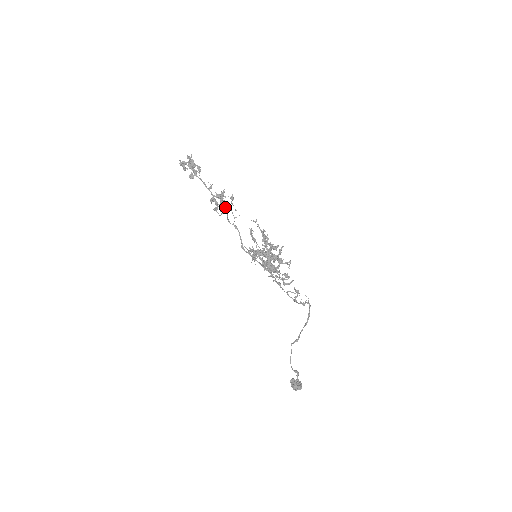
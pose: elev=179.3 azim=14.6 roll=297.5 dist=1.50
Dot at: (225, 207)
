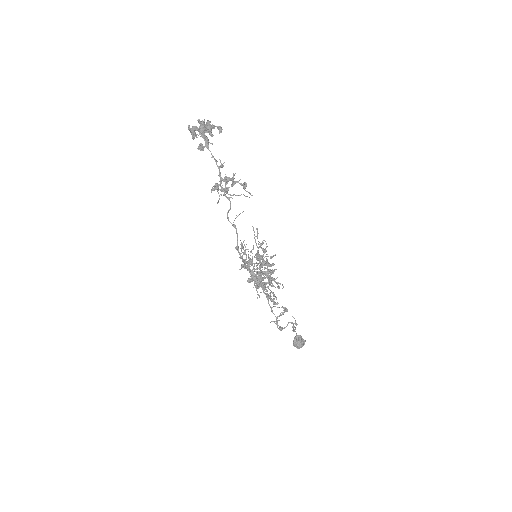
Dot at: (228, 199)
